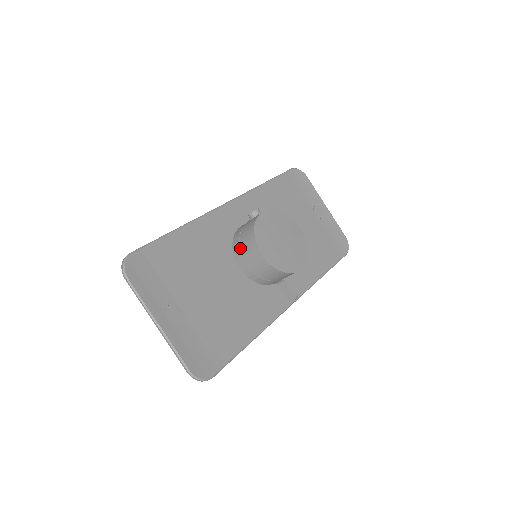
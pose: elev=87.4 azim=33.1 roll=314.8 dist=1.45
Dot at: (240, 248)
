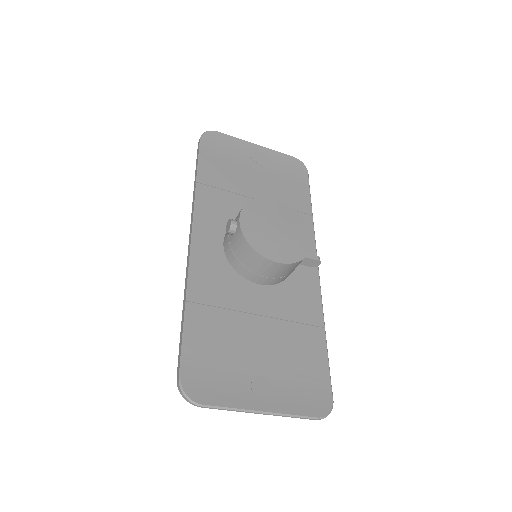
Dot at: (248, 270)
